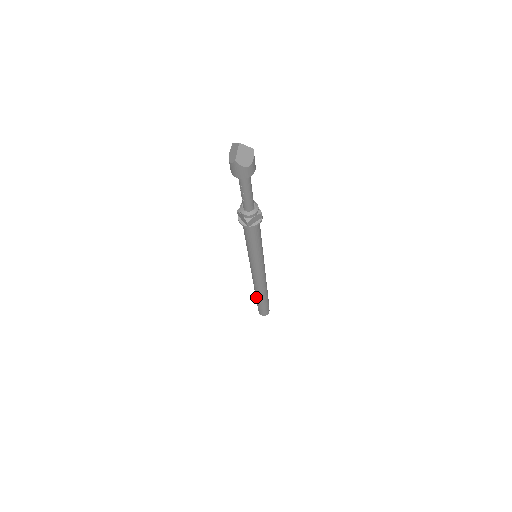
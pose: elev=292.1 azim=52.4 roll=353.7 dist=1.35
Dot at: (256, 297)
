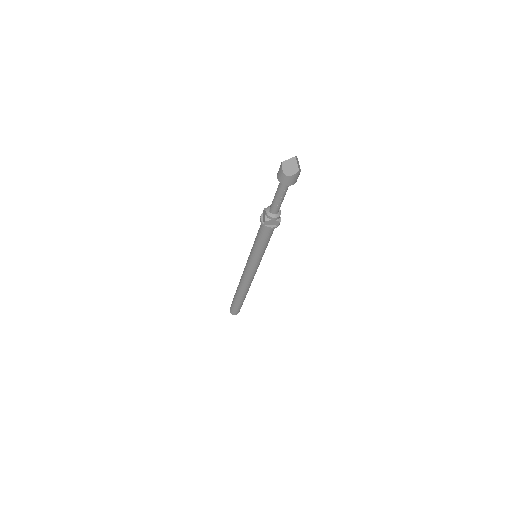
Dot at: (241, 299)
